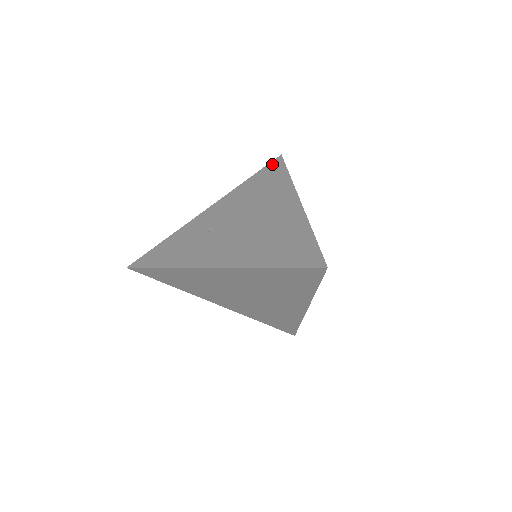
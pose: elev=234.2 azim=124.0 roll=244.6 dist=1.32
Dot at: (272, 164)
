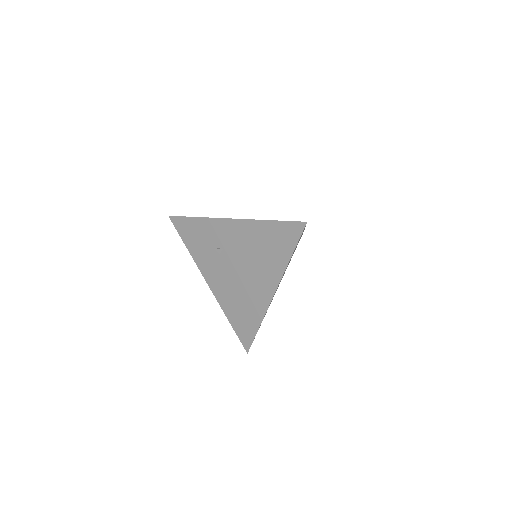
Dot at: (292, 227)
